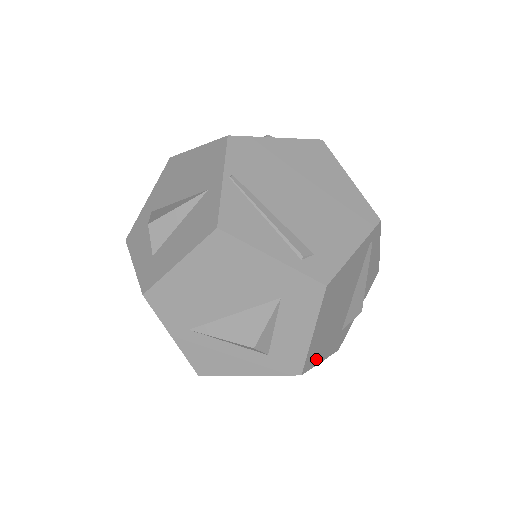
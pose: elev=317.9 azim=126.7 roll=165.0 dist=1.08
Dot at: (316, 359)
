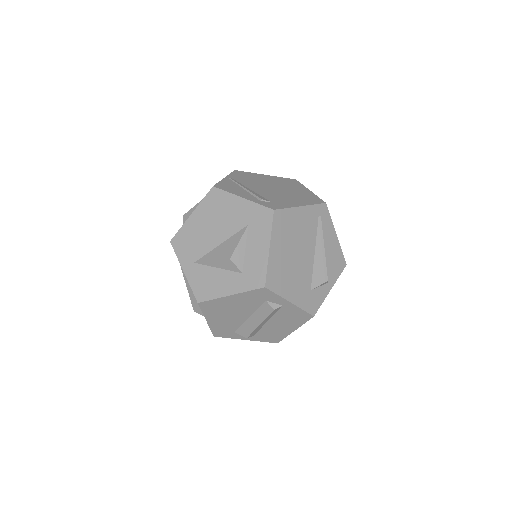
Dot at: (281, 289)
